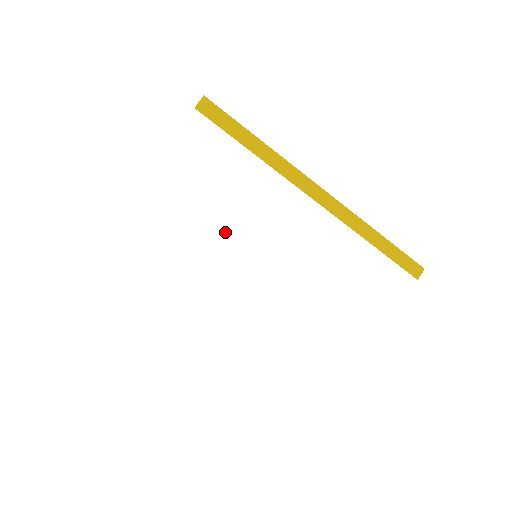
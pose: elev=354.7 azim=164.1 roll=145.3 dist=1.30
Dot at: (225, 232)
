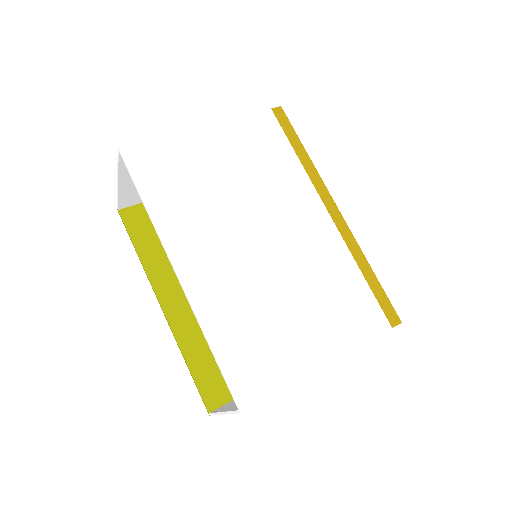
Dot at: (248, 187)
